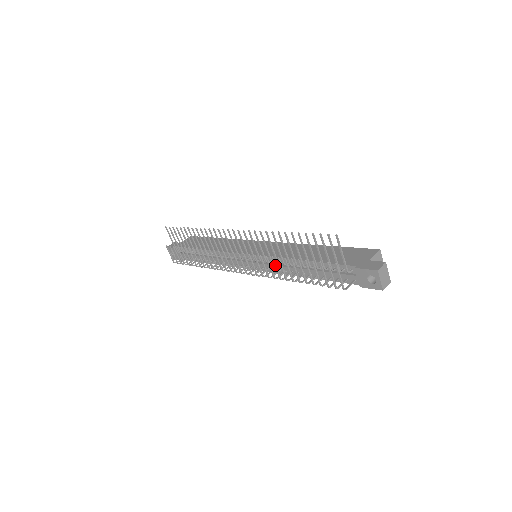
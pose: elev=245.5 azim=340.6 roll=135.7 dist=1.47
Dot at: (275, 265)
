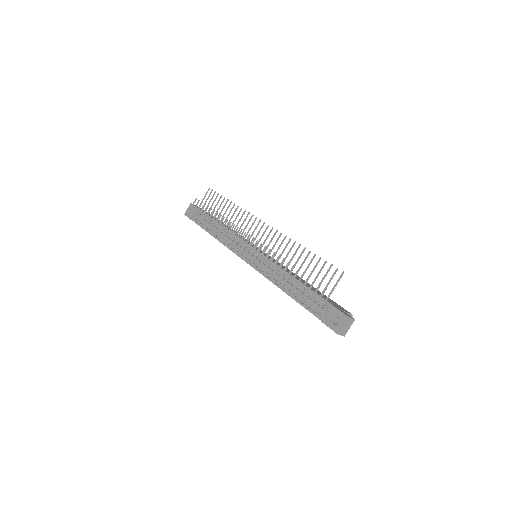
Dot at: (275, 262)
